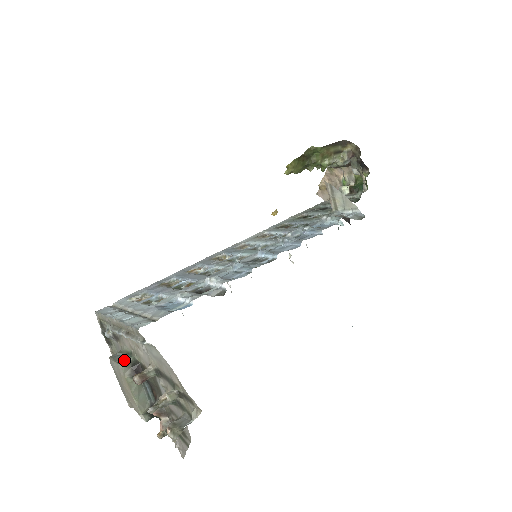
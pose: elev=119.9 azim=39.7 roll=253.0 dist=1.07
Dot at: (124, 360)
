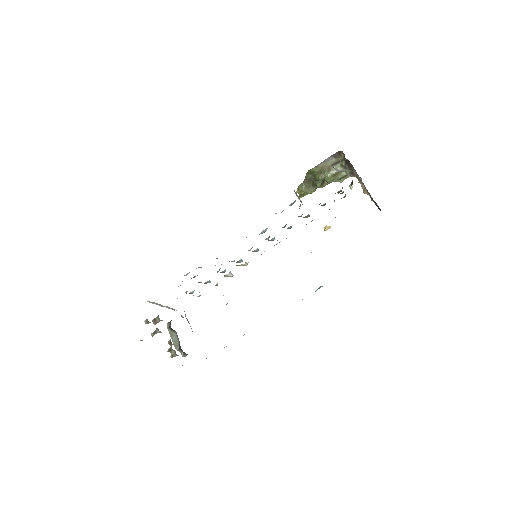
Dot at: occluded
